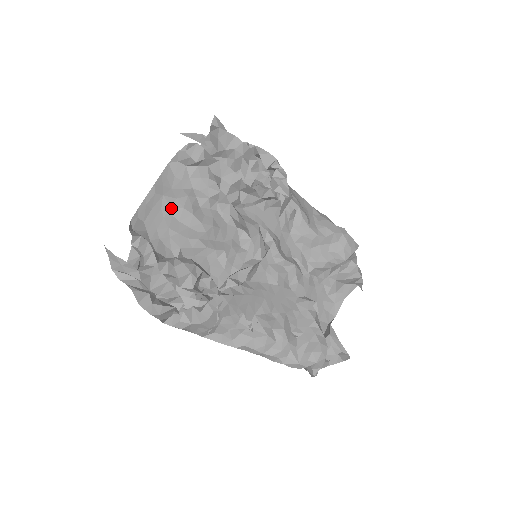
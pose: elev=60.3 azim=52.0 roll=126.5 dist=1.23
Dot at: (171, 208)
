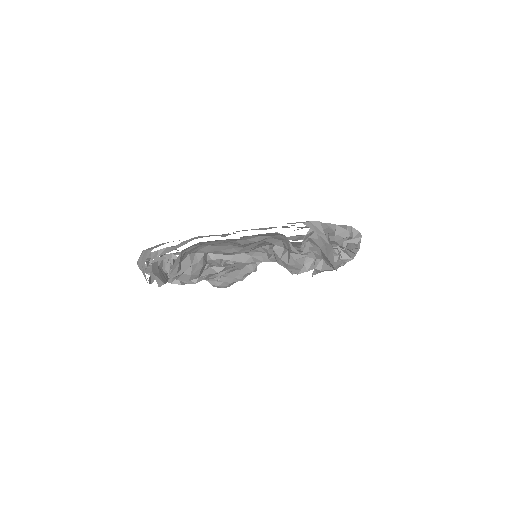
Dot at: (234, 241)
